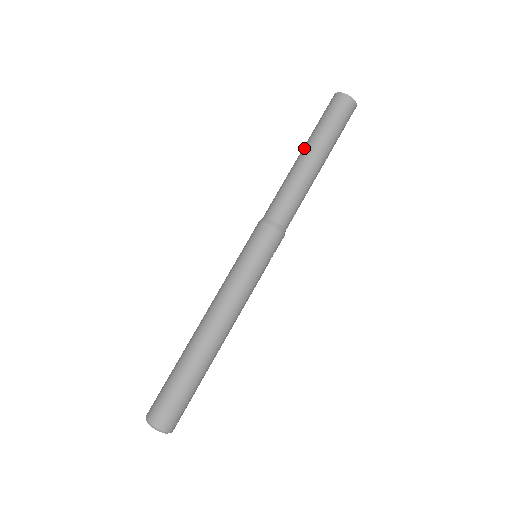
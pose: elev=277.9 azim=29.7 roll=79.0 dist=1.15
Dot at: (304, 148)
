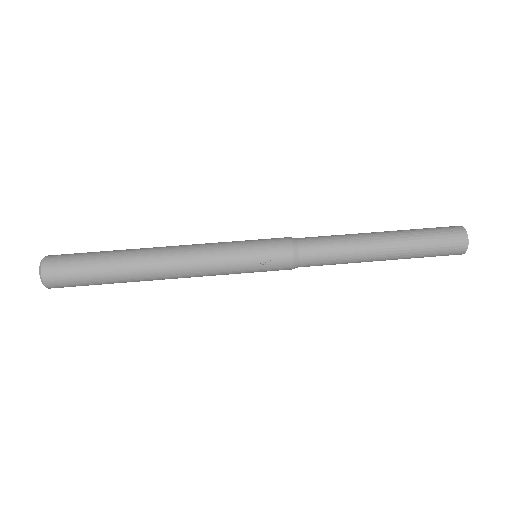
Dot at: occluded
